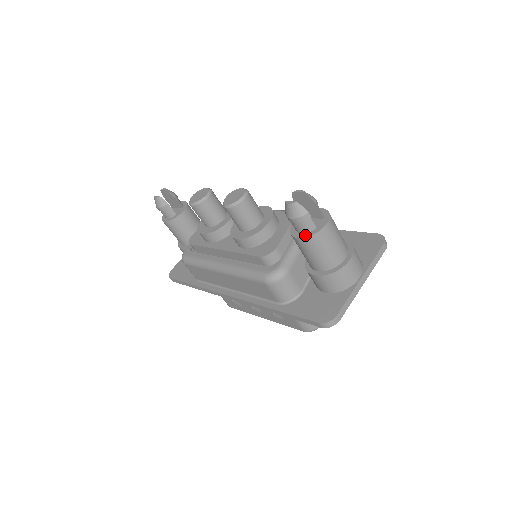
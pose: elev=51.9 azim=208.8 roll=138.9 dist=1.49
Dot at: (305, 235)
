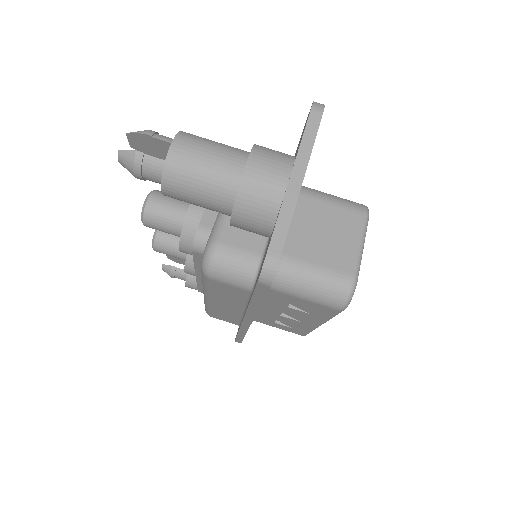
Dot at: (162, 181)
